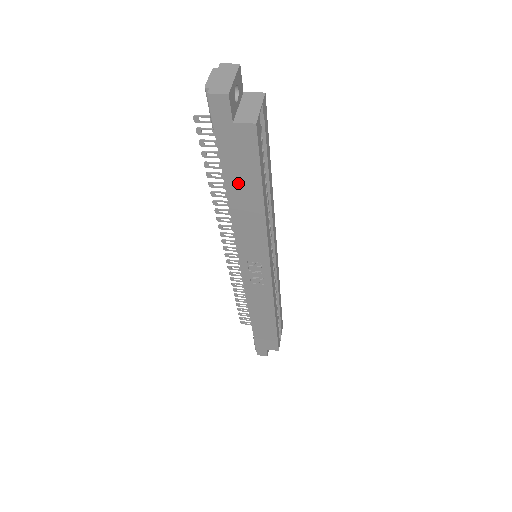
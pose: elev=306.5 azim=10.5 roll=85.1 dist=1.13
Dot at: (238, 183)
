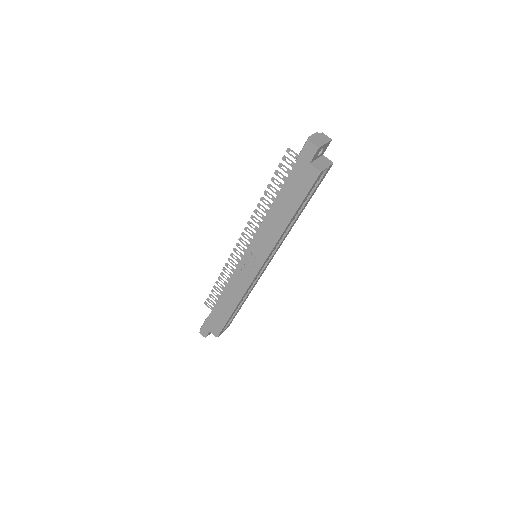
Dot at: (286, 199)
